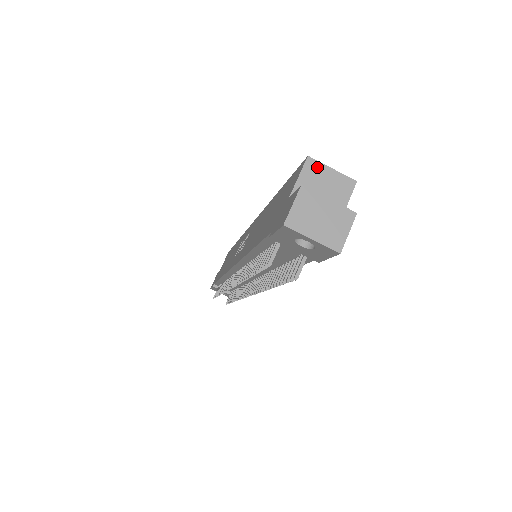
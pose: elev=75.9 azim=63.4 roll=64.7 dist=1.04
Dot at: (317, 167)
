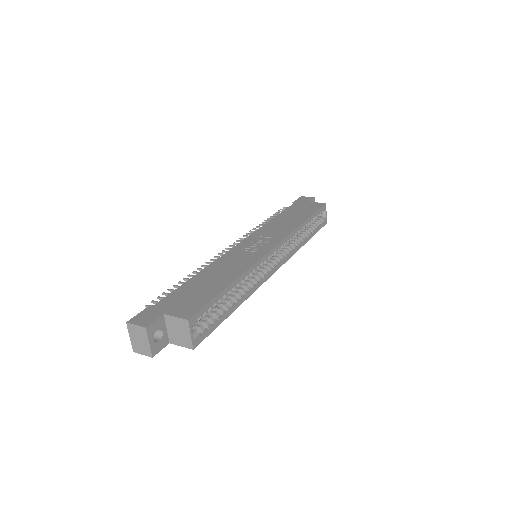
Dot at: (186, 326)
